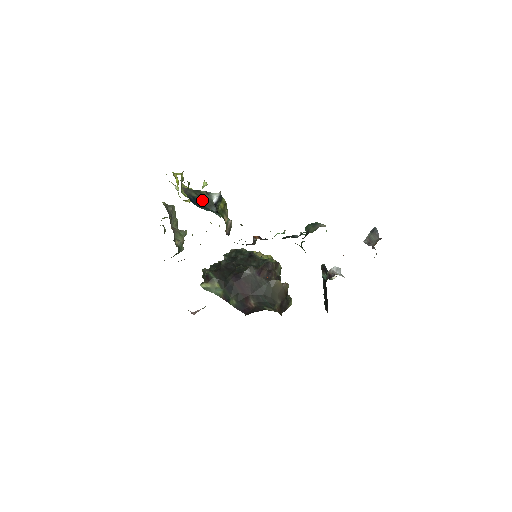
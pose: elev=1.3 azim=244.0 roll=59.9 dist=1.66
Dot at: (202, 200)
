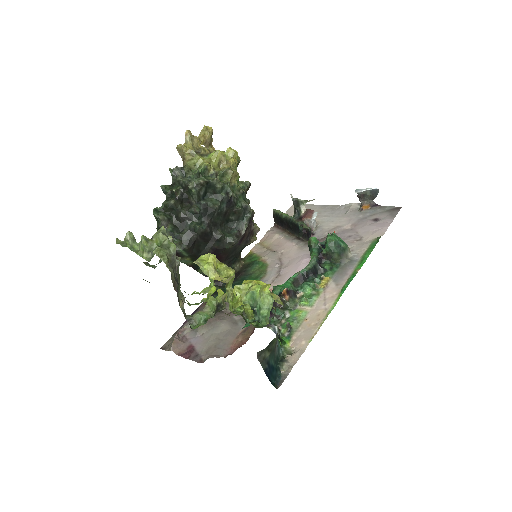
Dot at: (273, 352)
